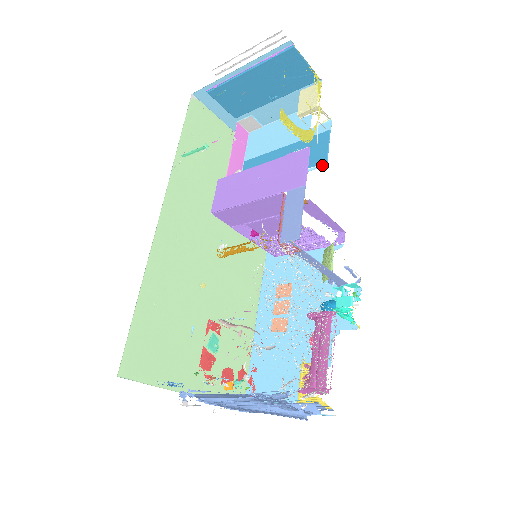
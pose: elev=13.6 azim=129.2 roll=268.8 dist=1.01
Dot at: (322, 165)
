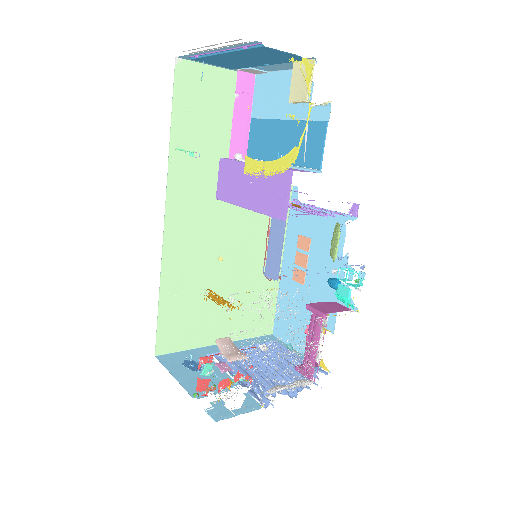
Dot at: (316, 170)
